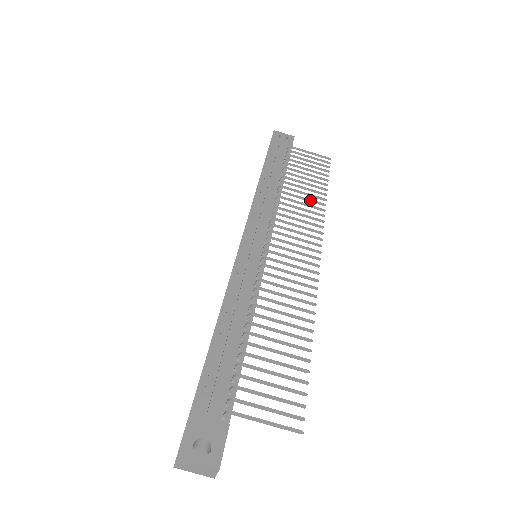
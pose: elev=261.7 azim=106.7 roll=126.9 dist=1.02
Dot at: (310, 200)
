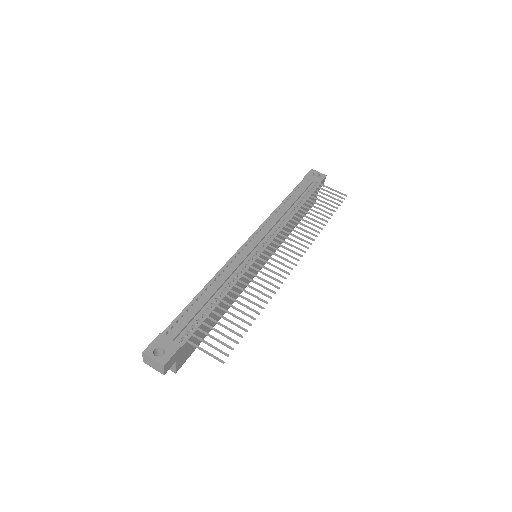
Dot at: (311, 223)
